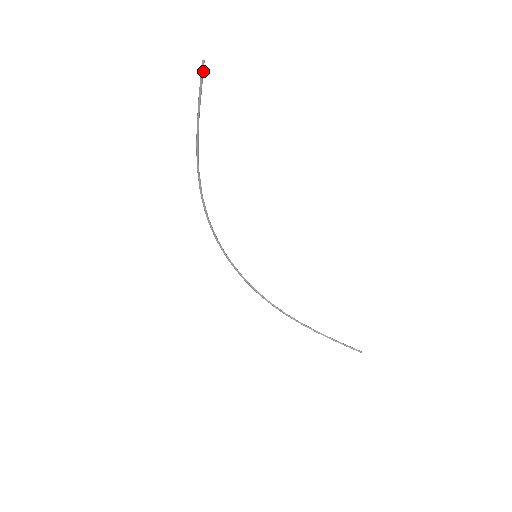
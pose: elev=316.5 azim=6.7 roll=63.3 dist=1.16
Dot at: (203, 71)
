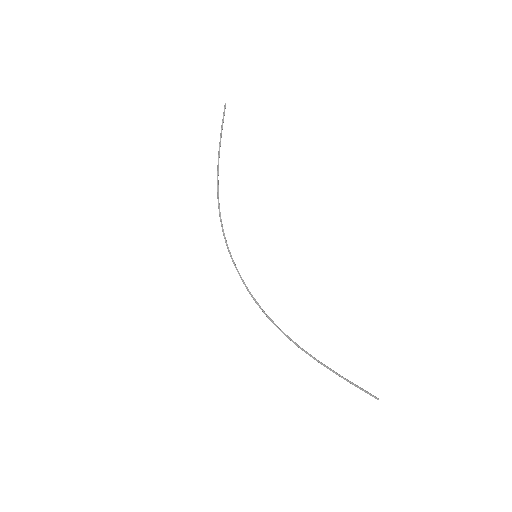
Dot at: occluded
